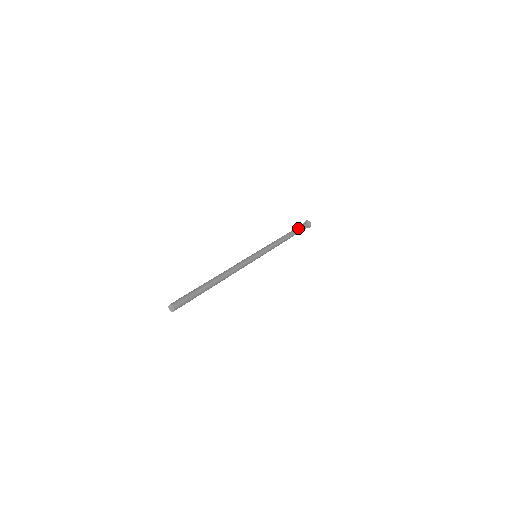
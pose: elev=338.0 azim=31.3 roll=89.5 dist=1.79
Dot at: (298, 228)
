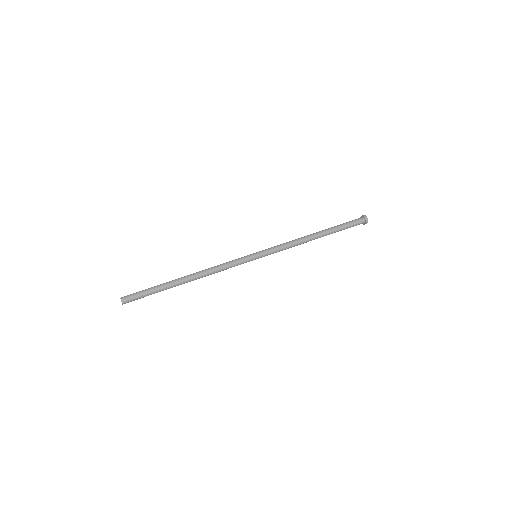
Dot at: (341, 225)
